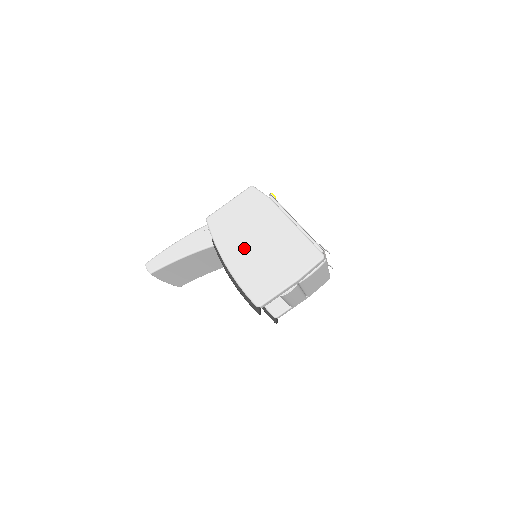
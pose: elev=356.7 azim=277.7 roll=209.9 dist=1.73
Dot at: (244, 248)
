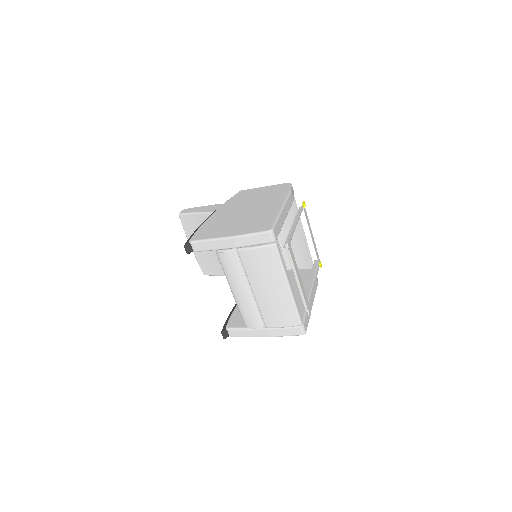
Dot at: (234, 209)
